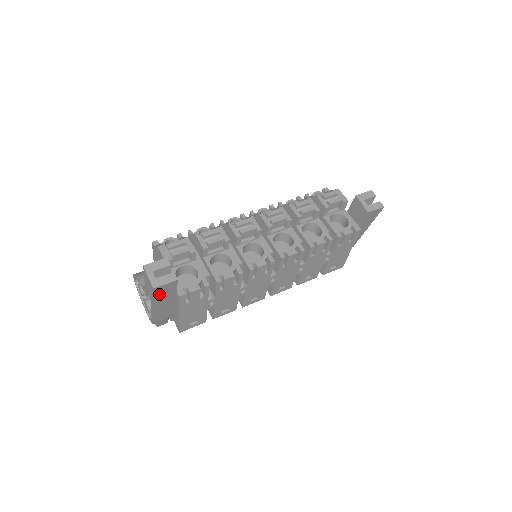
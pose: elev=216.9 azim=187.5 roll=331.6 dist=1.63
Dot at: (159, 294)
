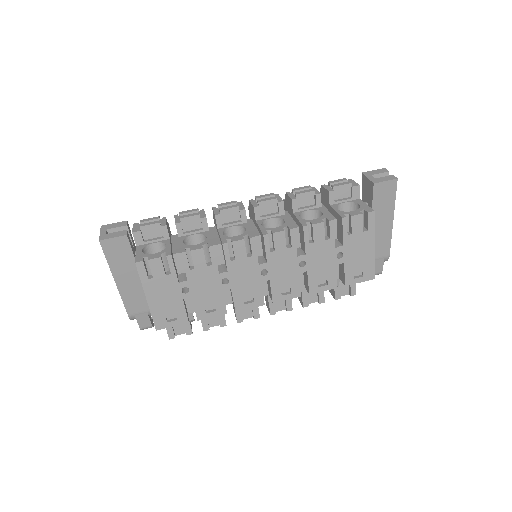
Dot at: (112, 256)
